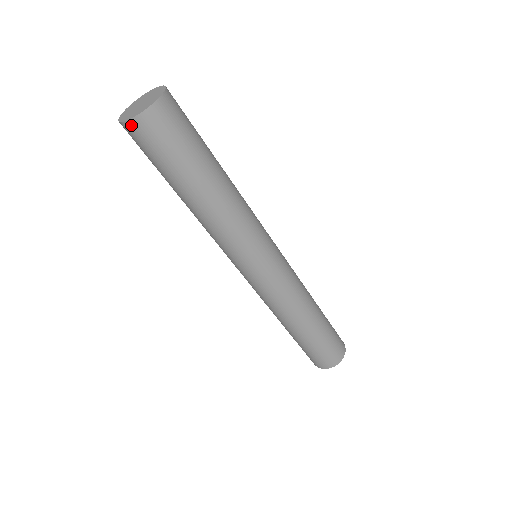
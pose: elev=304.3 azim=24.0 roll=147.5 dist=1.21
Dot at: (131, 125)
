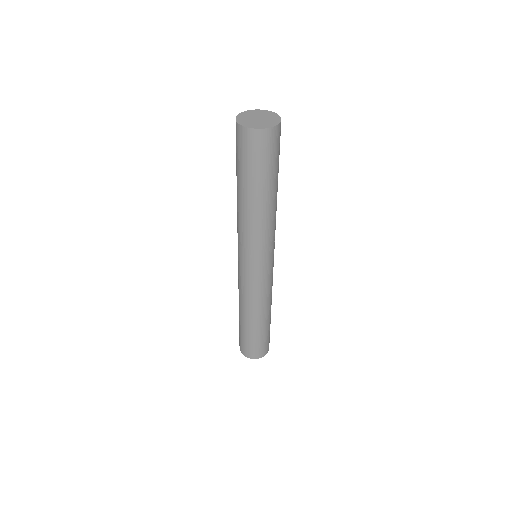
Dot at: (272, 131)
